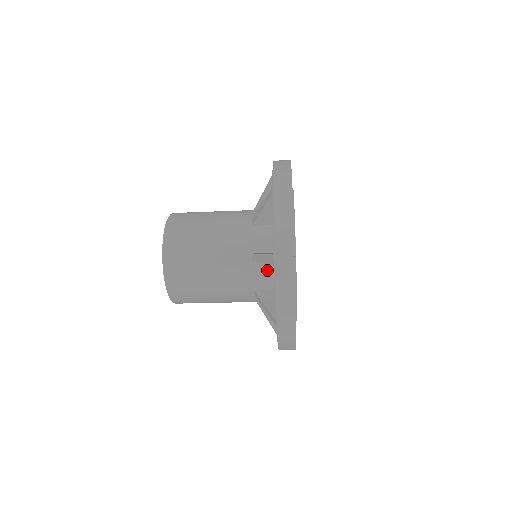
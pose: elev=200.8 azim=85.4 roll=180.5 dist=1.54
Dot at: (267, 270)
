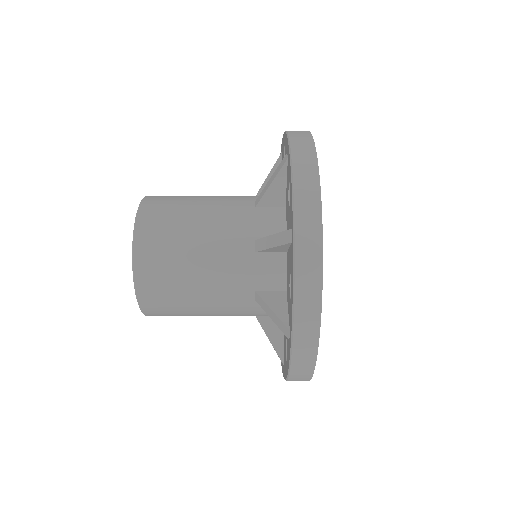
Dot at: occluded
